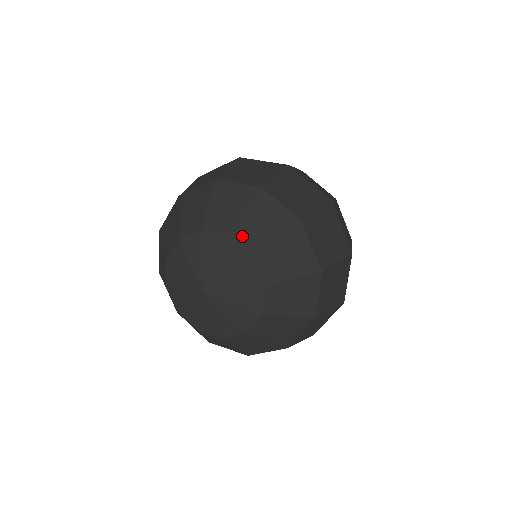
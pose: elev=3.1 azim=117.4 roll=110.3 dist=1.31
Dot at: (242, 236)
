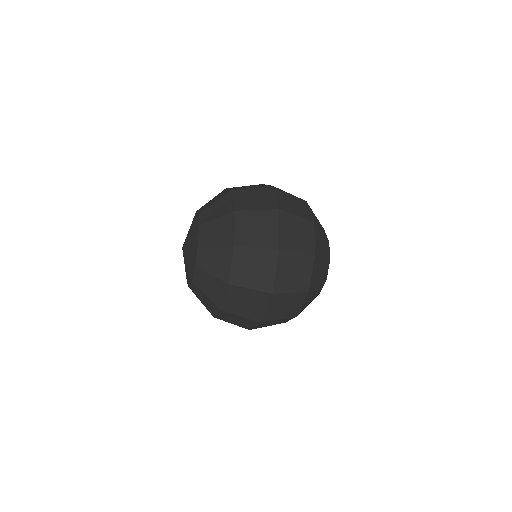
Dot at: (202, 208)
